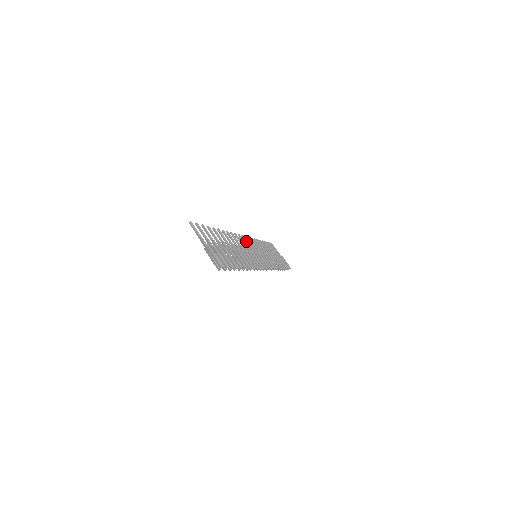
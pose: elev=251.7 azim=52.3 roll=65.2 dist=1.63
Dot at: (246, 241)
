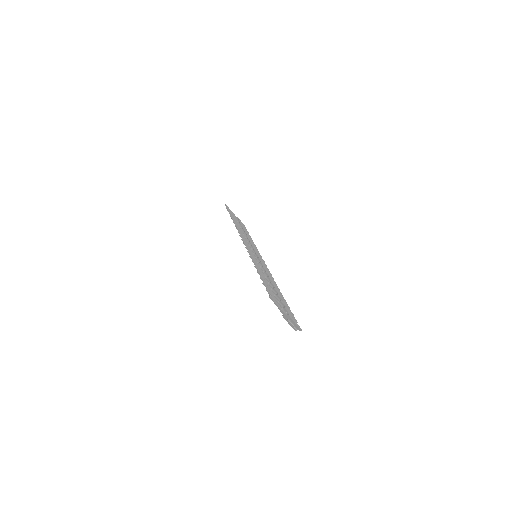
Dot at: occluded
